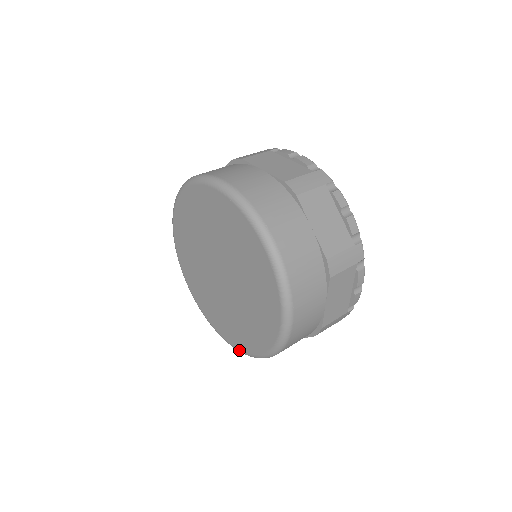
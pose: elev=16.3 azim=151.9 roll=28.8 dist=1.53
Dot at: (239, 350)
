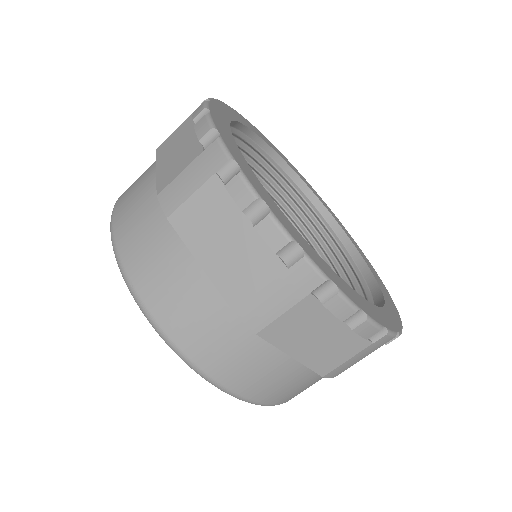
Dot at: occluded
